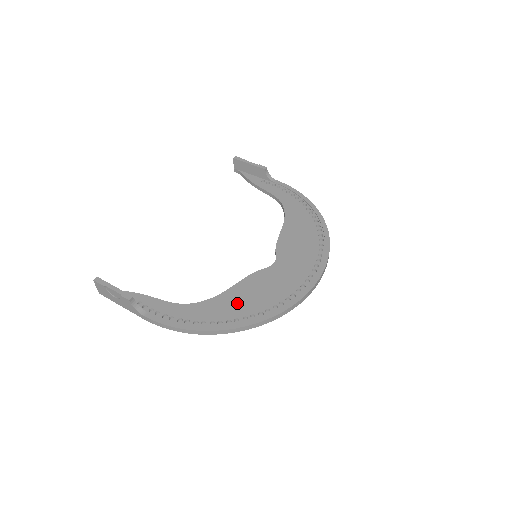
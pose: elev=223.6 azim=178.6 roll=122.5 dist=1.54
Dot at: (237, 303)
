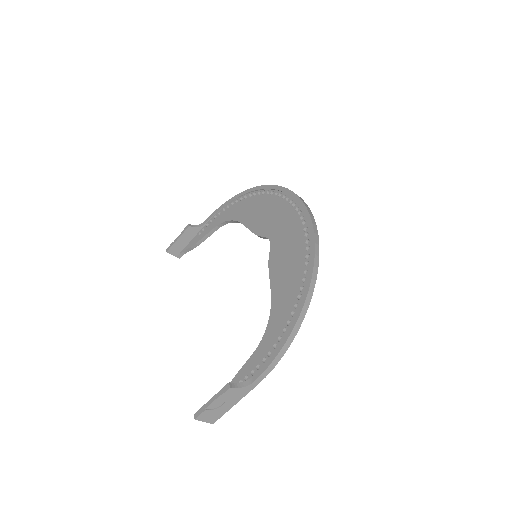
Dot at: (287, 284)
